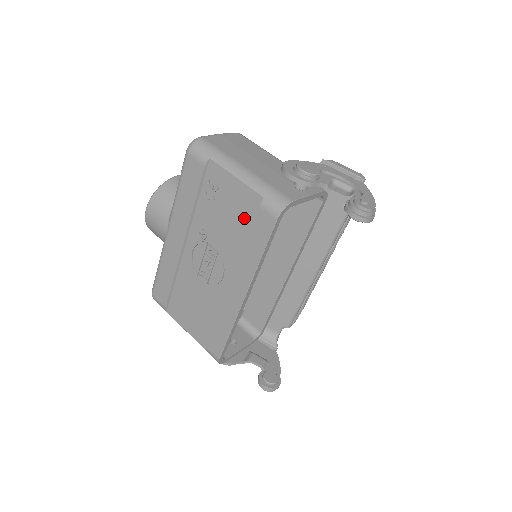
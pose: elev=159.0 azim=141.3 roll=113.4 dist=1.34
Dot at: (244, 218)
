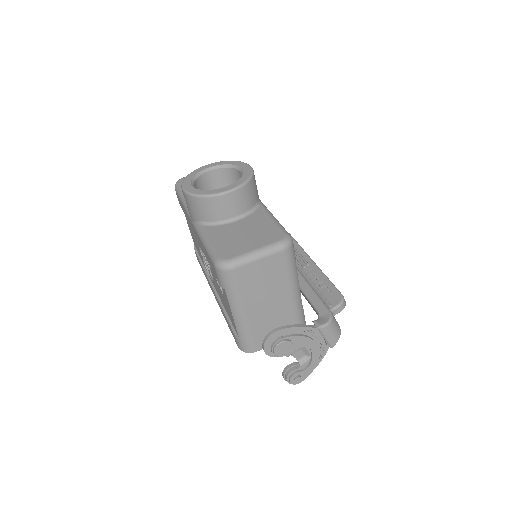
Dot at: (228, 313)
